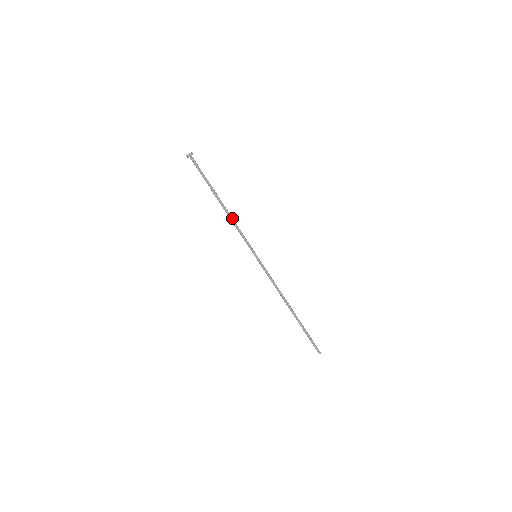
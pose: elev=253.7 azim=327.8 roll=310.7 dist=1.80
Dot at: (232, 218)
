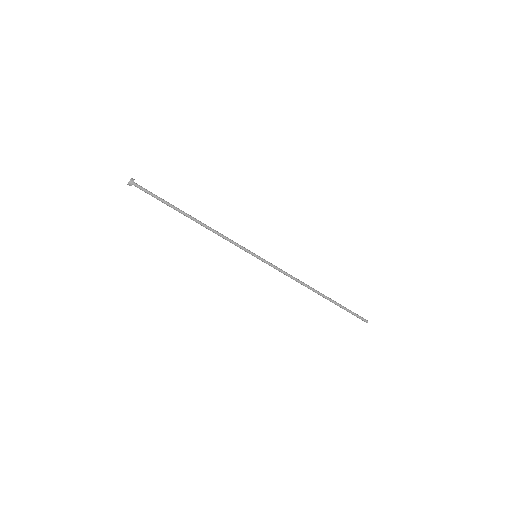
Dot at: (211, 229)
